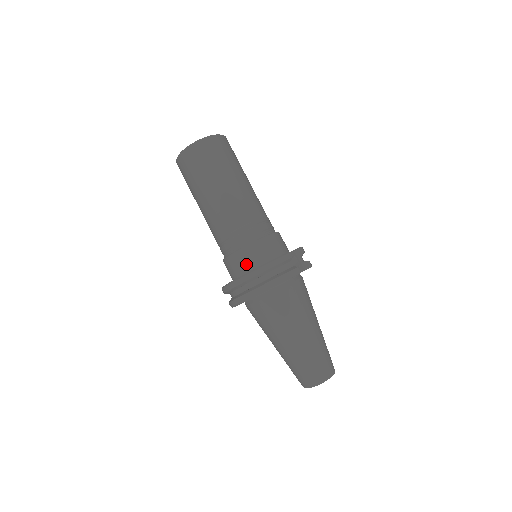
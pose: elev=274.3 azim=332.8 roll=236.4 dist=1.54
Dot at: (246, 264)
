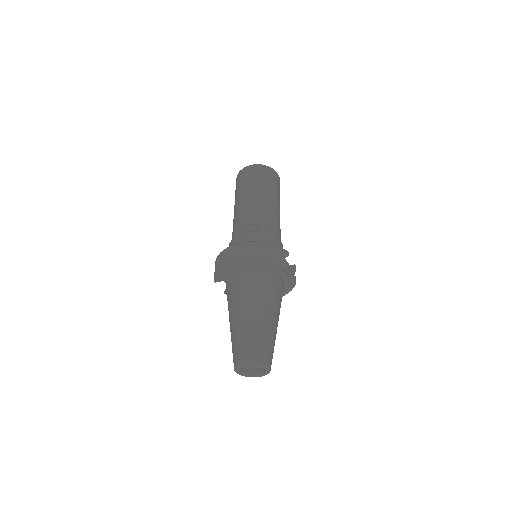
Dot at: occluded
